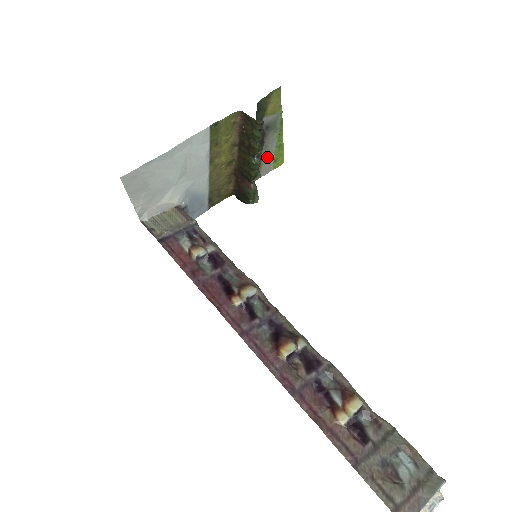
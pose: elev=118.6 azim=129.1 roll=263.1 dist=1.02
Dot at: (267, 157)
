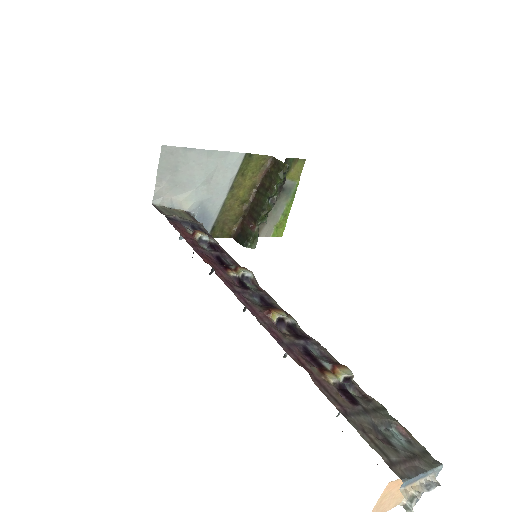
Dot at: (272, 219)
